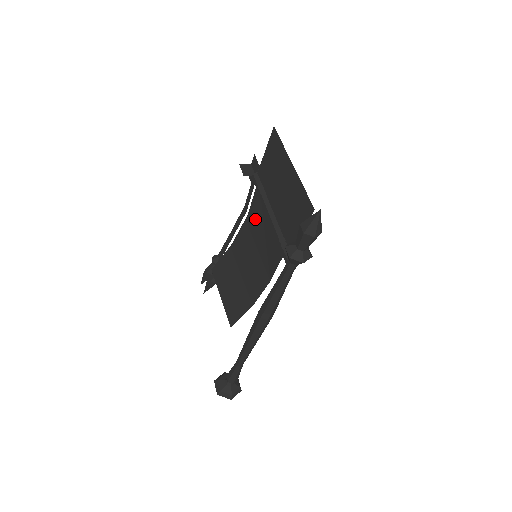
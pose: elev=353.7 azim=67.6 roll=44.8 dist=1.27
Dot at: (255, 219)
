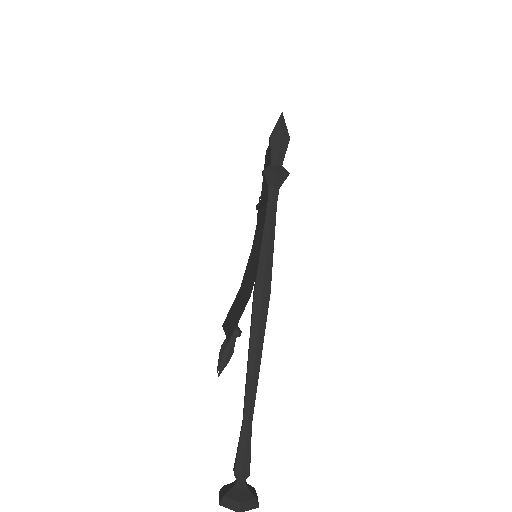
Dot at: (256, 231)
